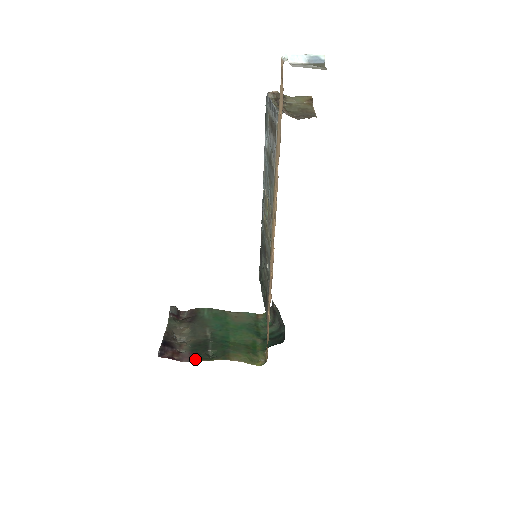
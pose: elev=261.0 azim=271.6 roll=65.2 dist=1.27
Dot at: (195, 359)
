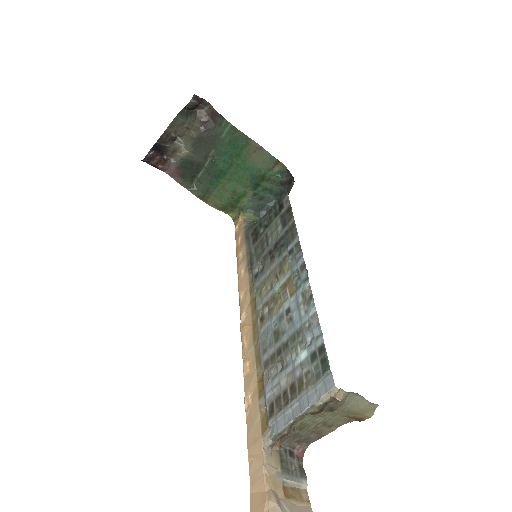
Dot at: (177, 178)
